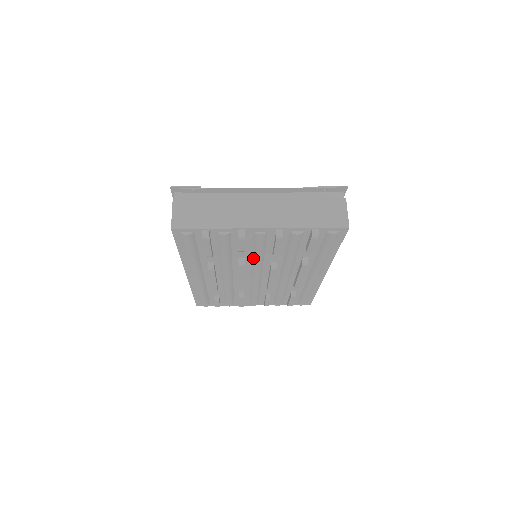
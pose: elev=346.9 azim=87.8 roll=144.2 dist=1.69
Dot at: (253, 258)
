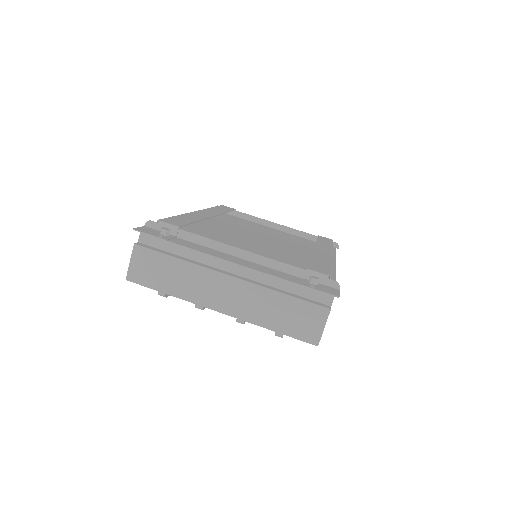
Dot at: occluded
